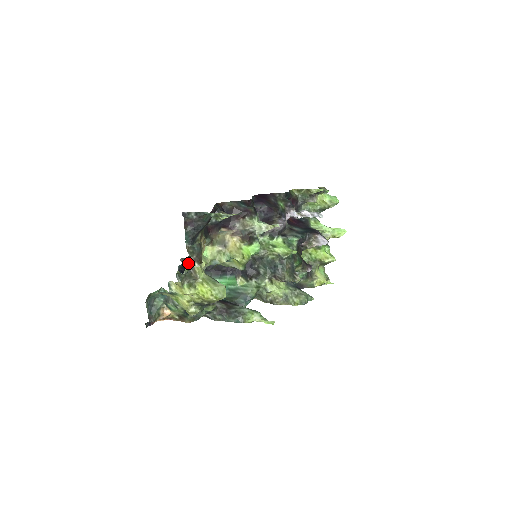
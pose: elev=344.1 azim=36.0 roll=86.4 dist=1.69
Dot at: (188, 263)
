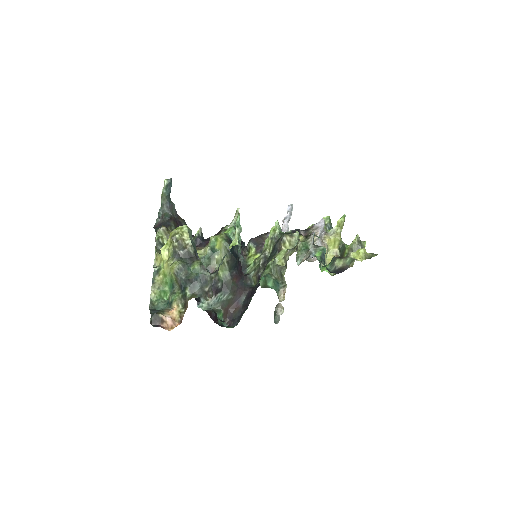
Dot at: occluded
